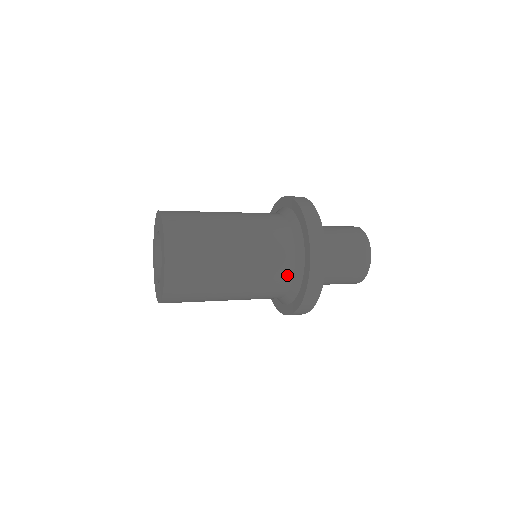
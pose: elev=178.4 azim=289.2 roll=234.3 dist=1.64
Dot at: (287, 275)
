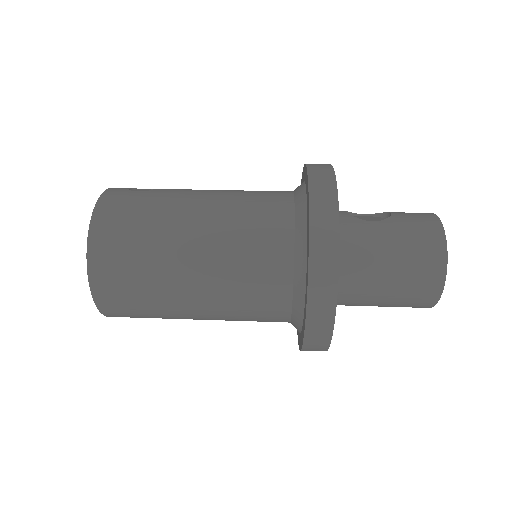
Dot at: occluded
